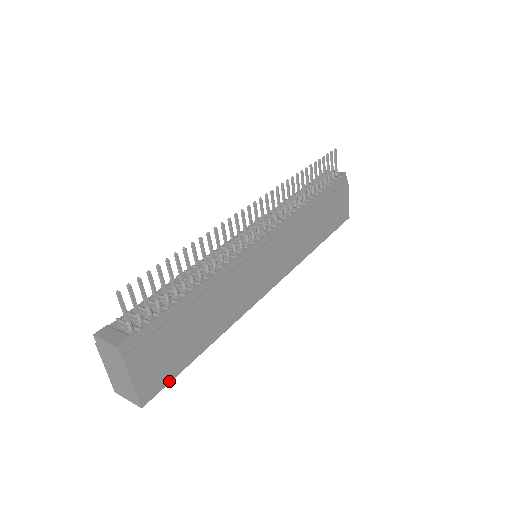
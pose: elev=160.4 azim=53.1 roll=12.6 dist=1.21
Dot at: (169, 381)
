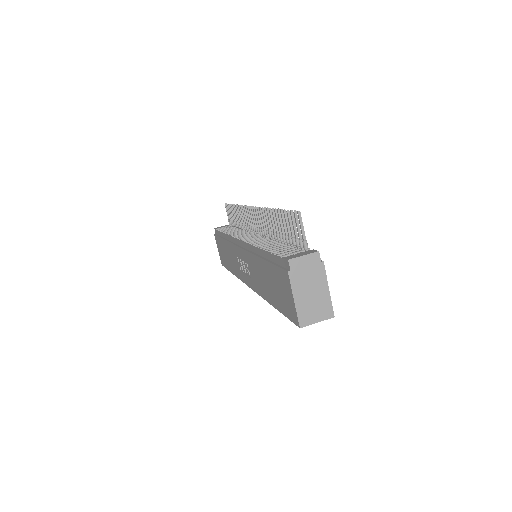
Dot at: occluded
